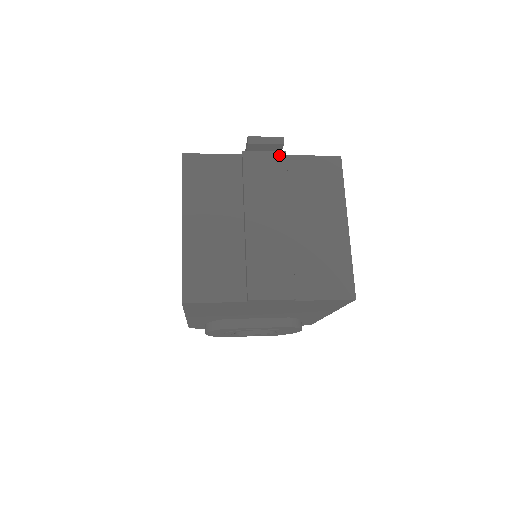
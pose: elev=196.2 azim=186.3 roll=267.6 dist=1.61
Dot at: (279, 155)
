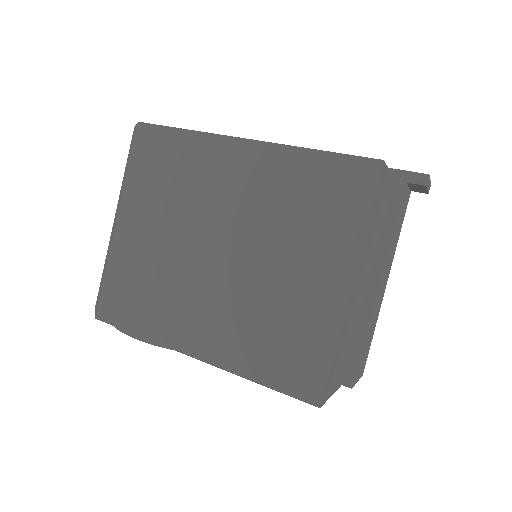
Dot at: (409, 196)
